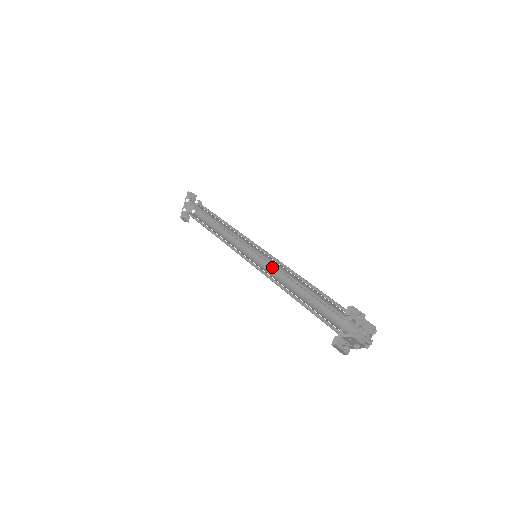
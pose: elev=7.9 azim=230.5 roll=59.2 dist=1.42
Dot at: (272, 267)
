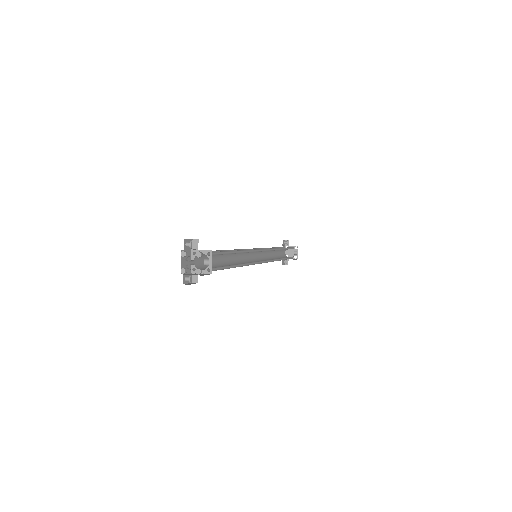
Dot at: occluded
